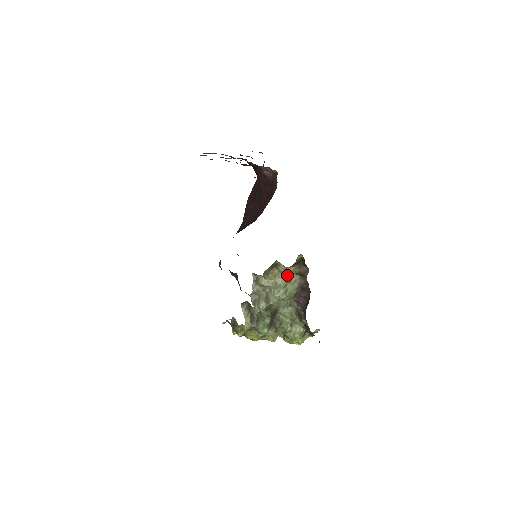
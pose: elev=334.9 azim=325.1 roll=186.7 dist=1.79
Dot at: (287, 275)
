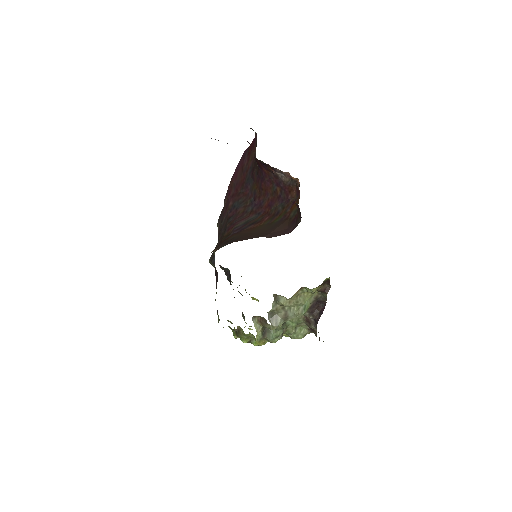
Dot at: (309, 294)
